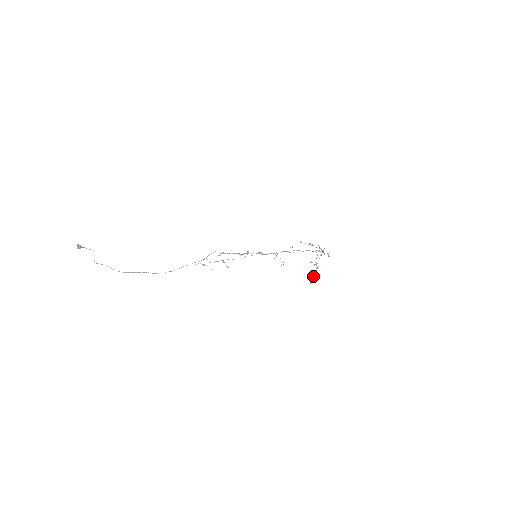
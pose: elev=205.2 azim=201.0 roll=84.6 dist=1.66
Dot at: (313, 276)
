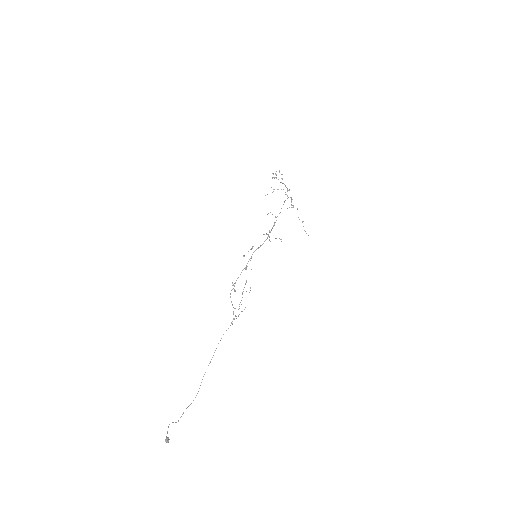
Dot at: (302, 222)
